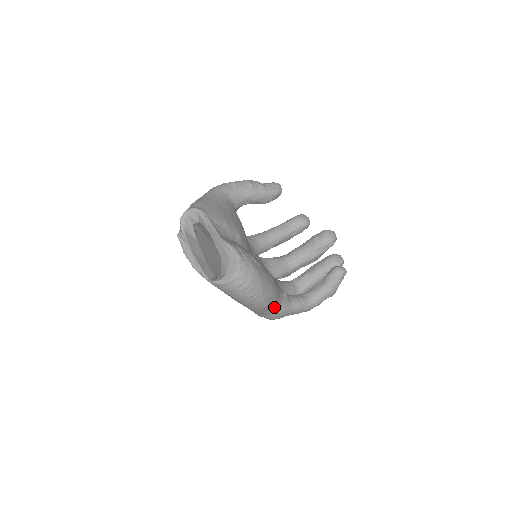
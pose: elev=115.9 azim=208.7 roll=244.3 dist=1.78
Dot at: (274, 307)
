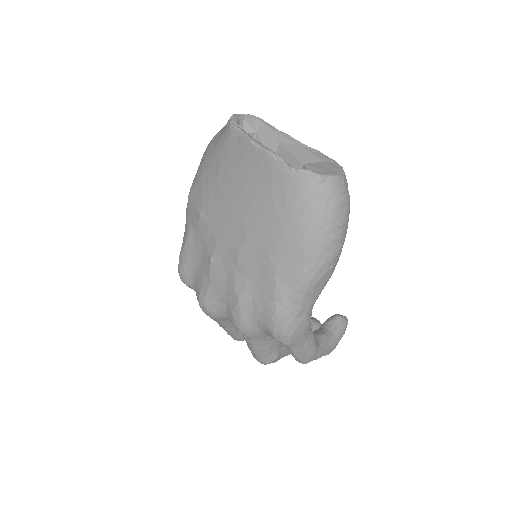
Dot at: (318, 295)
